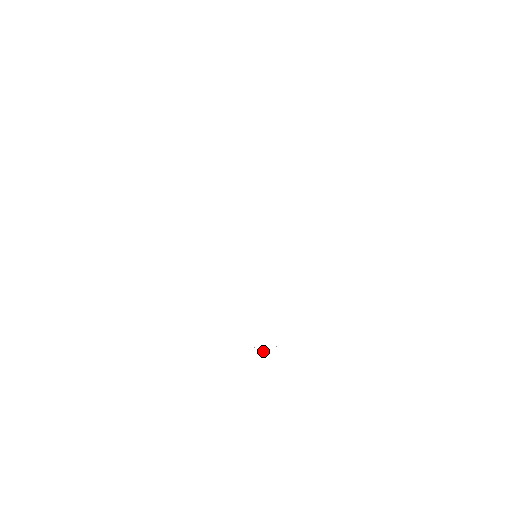
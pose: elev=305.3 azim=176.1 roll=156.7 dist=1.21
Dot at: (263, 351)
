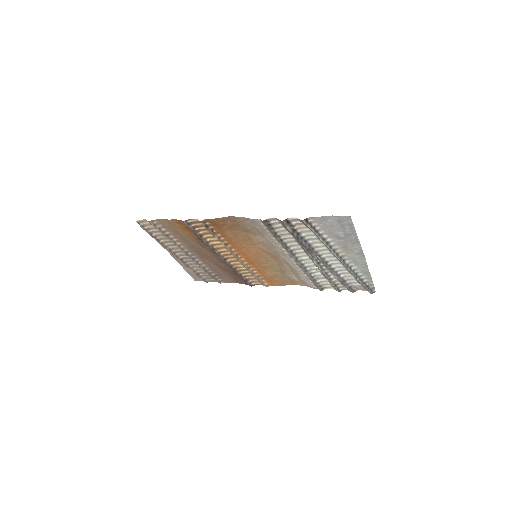
Dot at: (321, 260)
